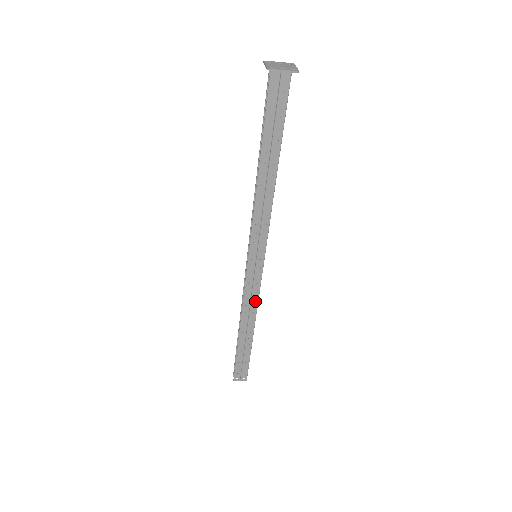
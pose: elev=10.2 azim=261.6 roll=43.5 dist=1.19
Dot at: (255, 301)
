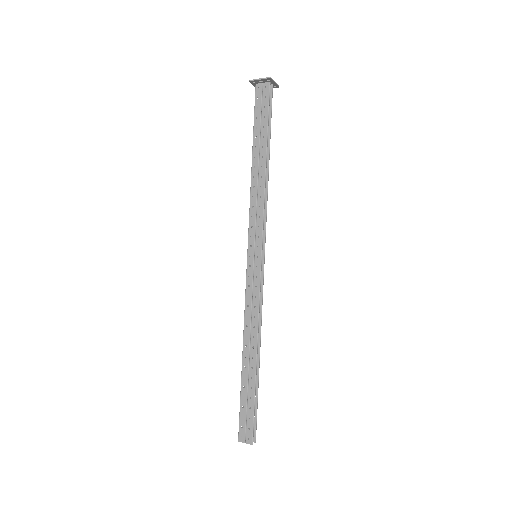
Dot at: (256, 312)
